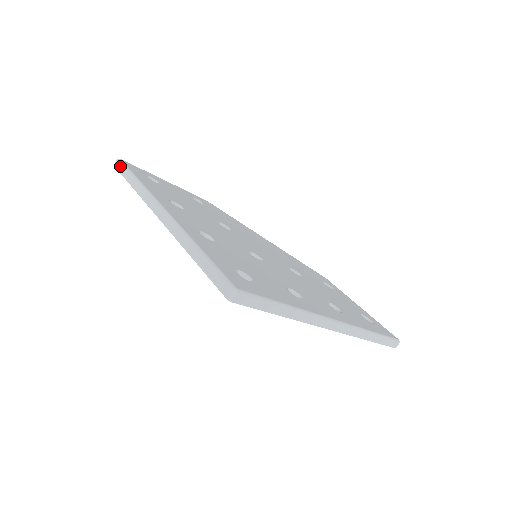
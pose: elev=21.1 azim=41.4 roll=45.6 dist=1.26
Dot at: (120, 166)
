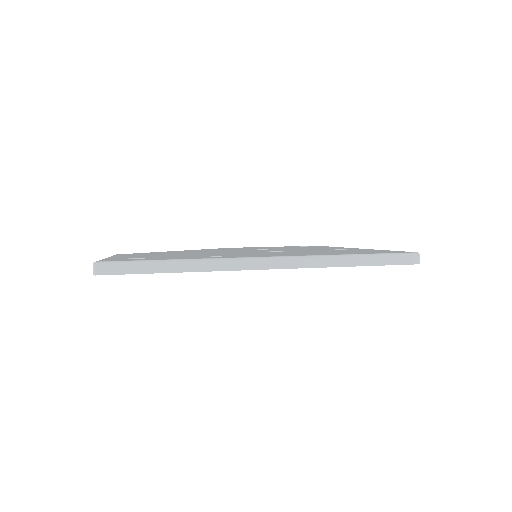
Dot at: (117, 267)
